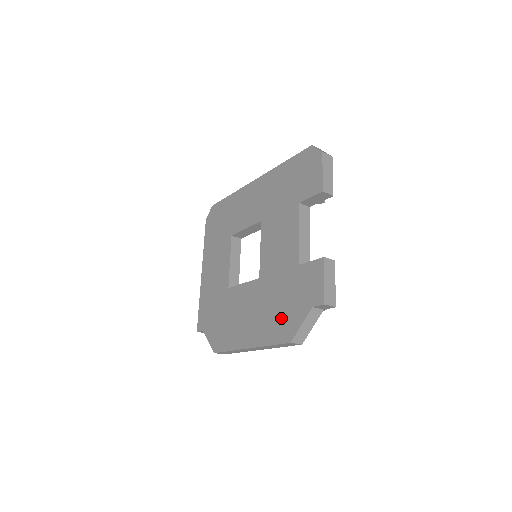
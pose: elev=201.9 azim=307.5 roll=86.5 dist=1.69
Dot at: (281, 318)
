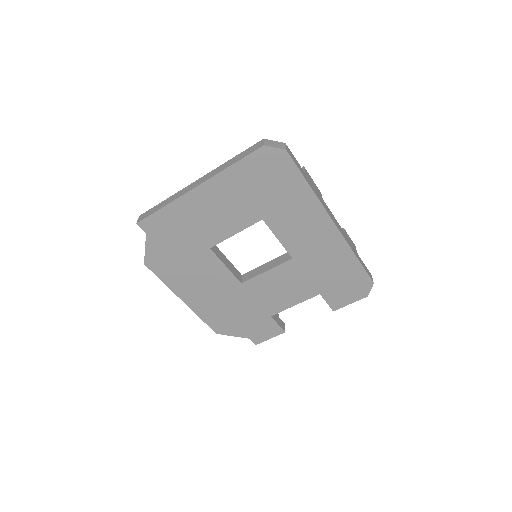
Dot at: (226, 320)
